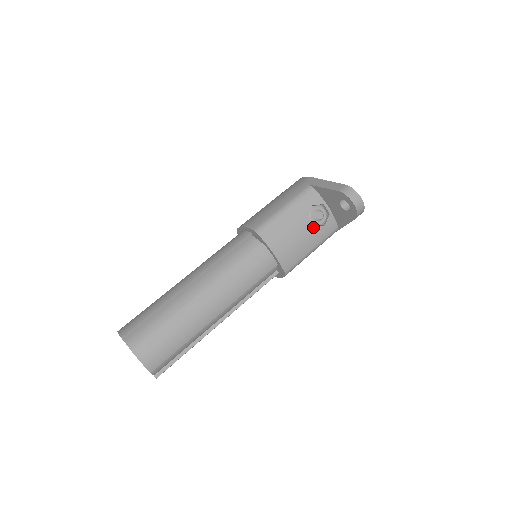
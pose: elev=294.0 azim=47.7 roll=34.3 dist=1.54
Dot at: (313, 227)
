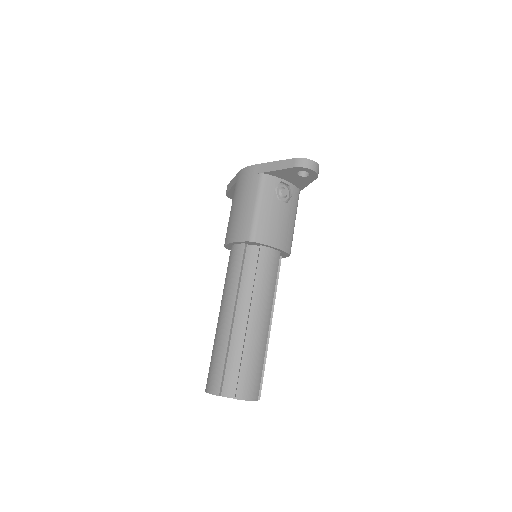
Dot at: (286, 205)
